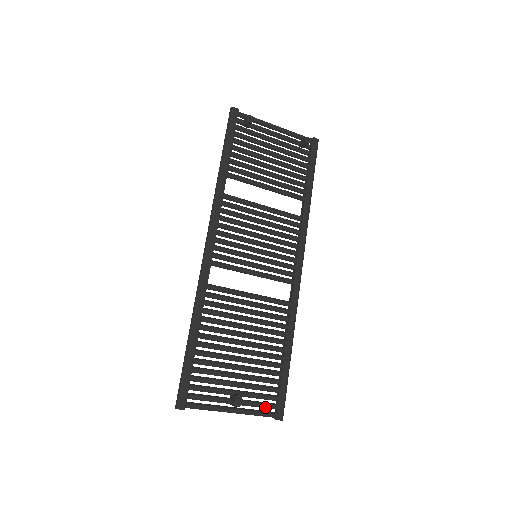
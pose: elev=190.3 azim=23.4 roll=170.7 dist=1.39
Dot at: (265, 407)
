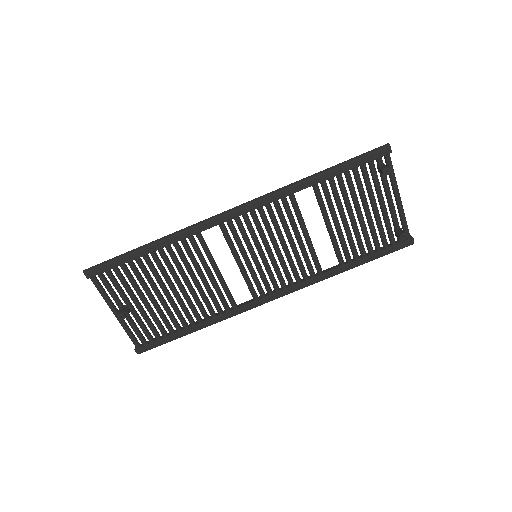
Dot at: (138, 336)
